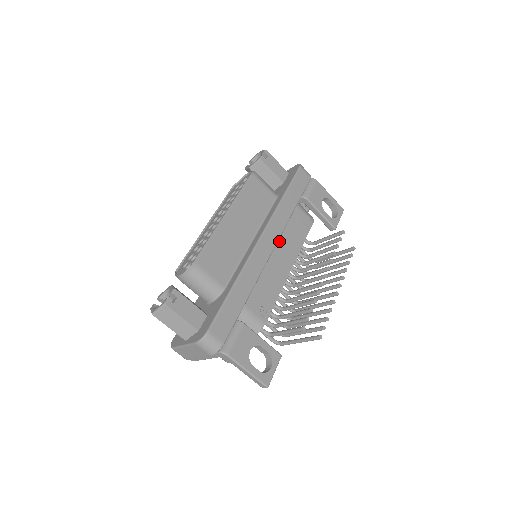
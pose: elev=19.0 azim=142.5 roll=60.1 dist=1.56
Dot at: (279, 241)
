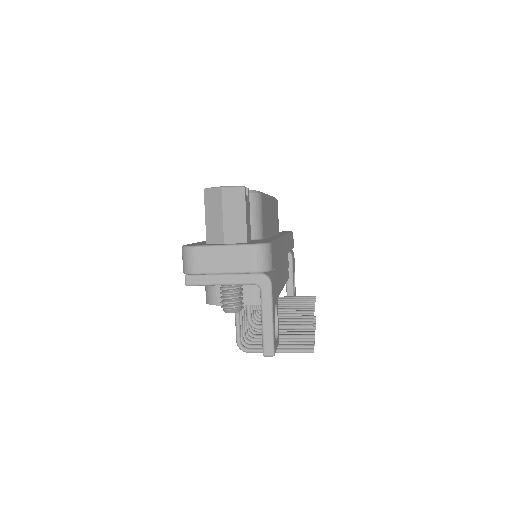
Dot at: (284, 257)
